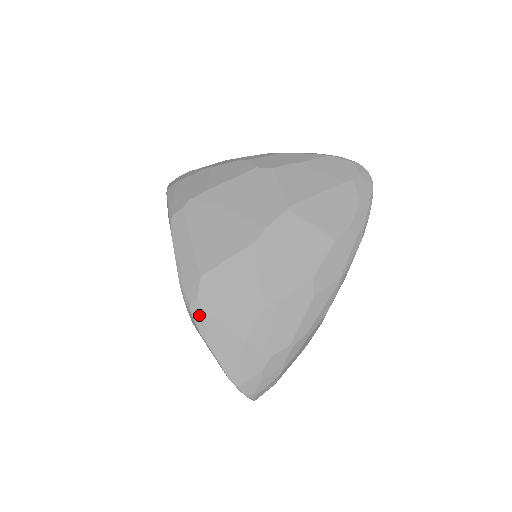
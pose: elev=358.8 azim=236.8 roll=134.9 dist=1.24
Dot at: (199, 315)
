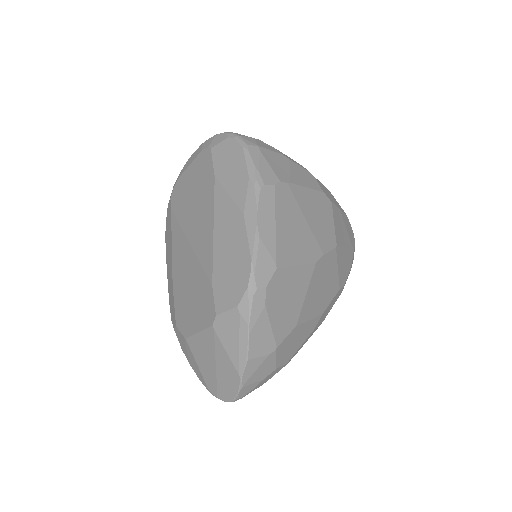
Dot at: (258, 305)
